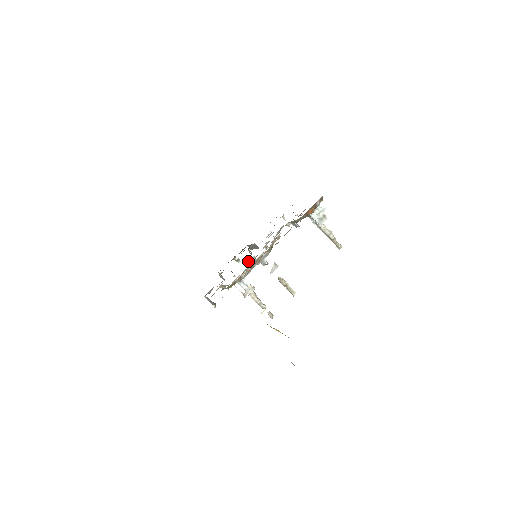
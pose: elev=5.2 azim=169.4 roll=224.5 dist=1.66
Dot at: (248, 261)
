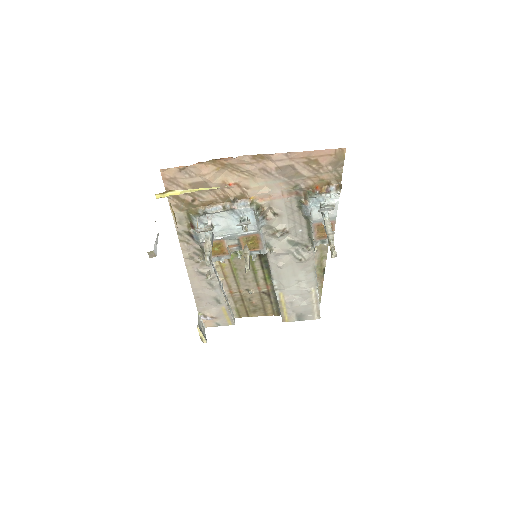
Dot at: occluded
